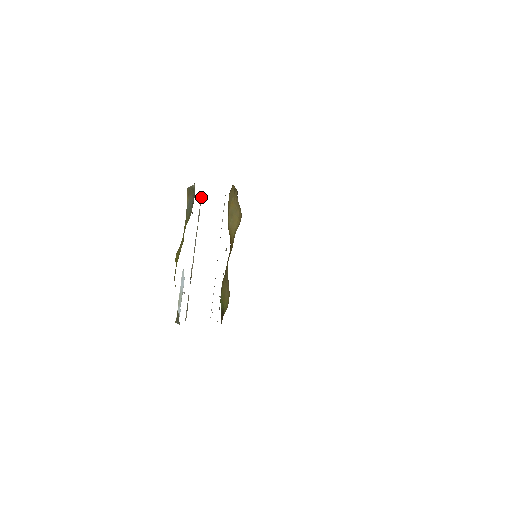
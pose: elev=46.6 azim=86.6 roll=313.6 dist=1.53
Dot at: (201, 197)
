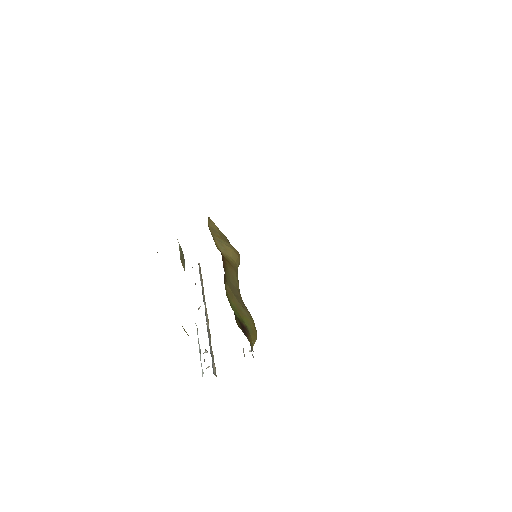
Dot at: (200, 268)
